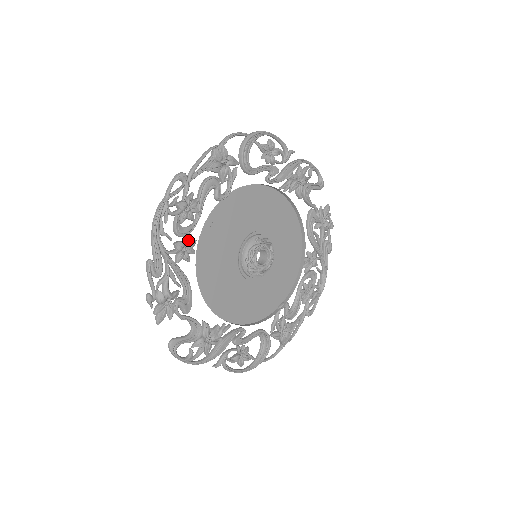
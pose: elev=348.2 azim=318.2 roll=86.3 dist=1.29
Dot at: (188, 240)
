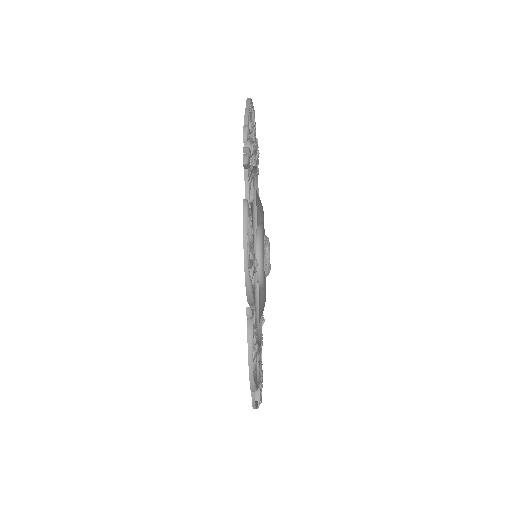
Dot at: occluded
